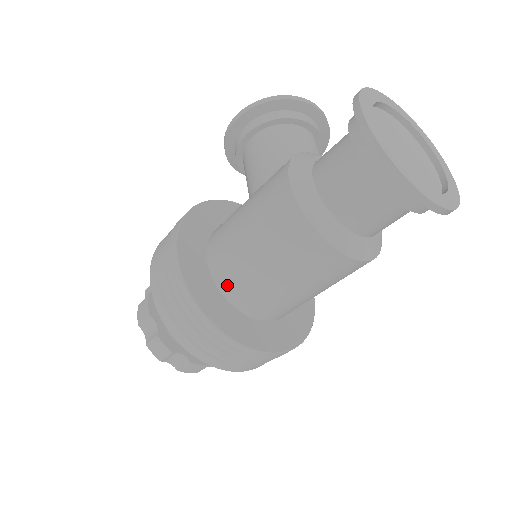
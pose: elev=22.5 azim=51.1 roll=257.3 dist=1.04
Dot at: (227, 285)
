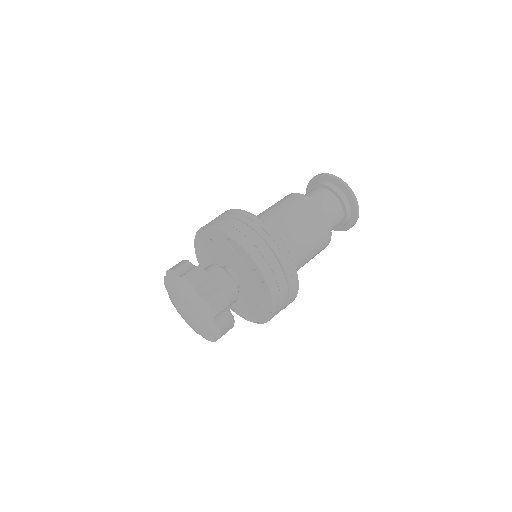
Dot at: occluded
